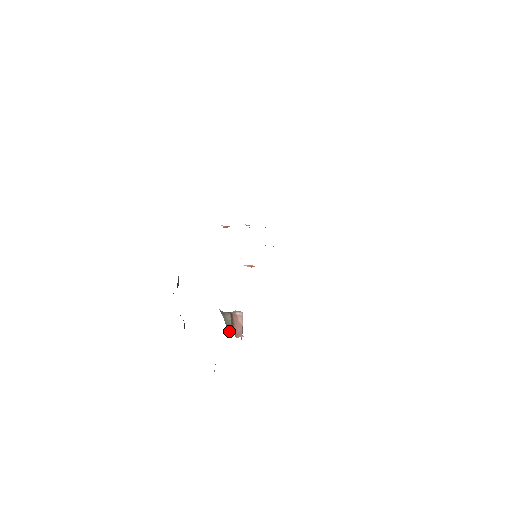
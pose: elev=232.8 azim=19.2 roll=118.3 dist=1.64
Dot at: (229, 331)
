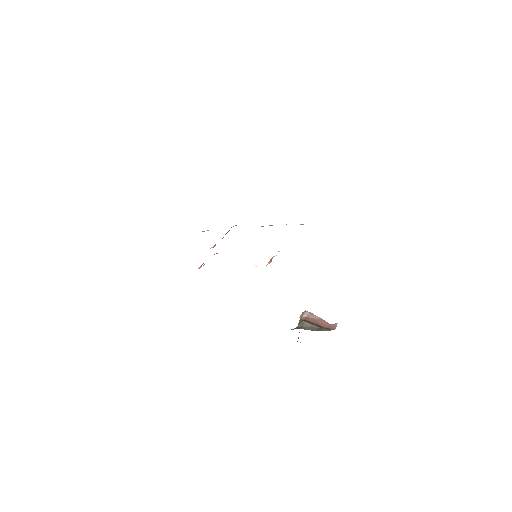
Dot at: occluded
